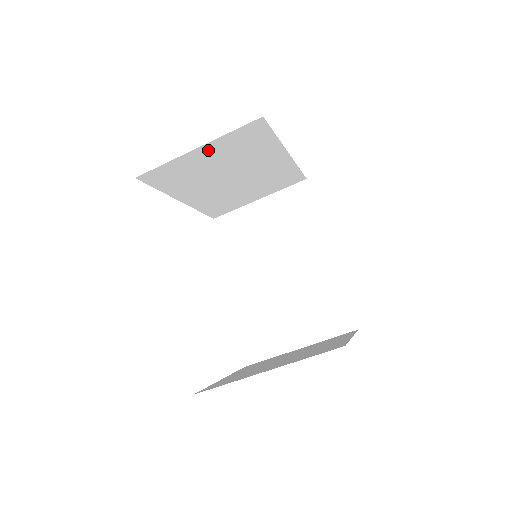
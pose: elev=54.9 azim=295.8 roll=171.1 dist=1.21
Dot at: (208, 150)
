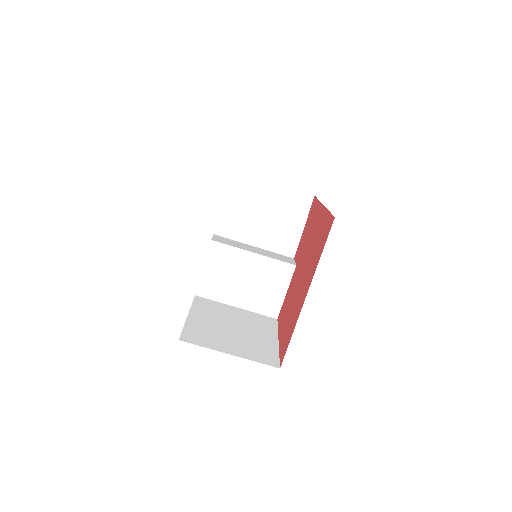
Dot at: occluded
